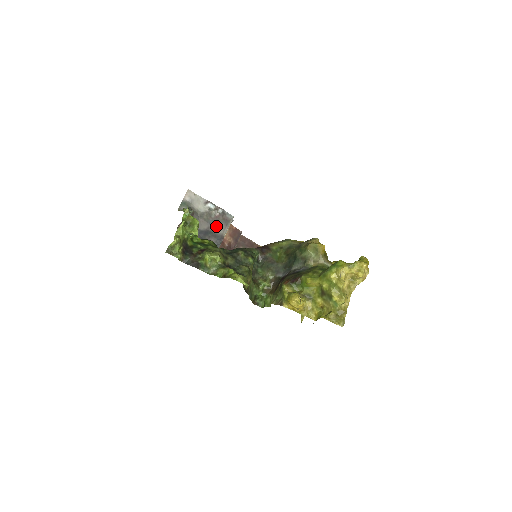
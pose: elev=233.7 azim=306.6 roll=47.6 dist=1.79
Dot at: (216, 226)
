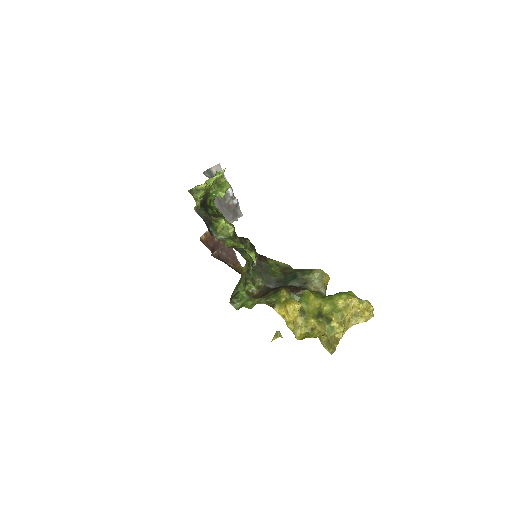
Dot at: (224, 212)
